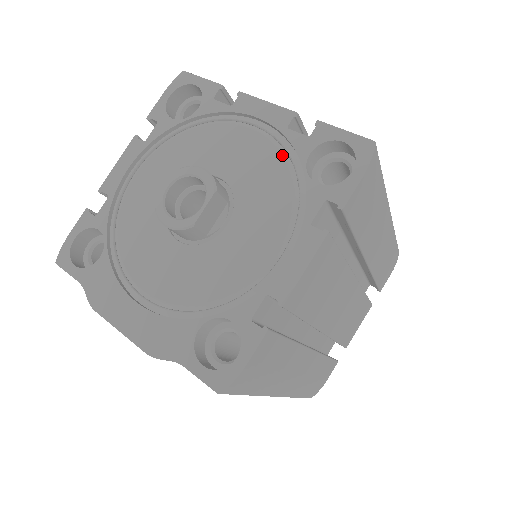
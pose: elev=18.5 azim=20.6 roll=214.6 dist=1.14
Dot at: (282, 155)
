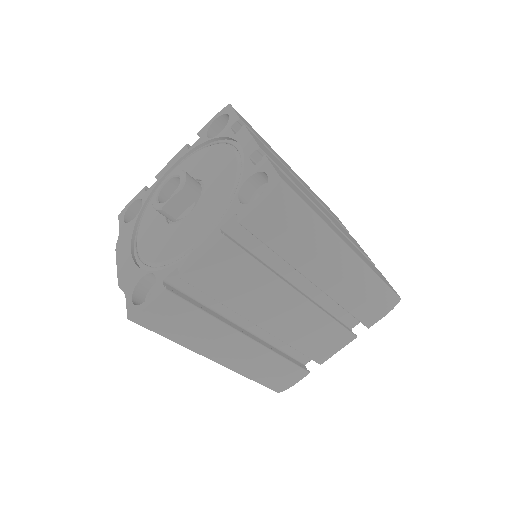
Dot at: (236, 176)
